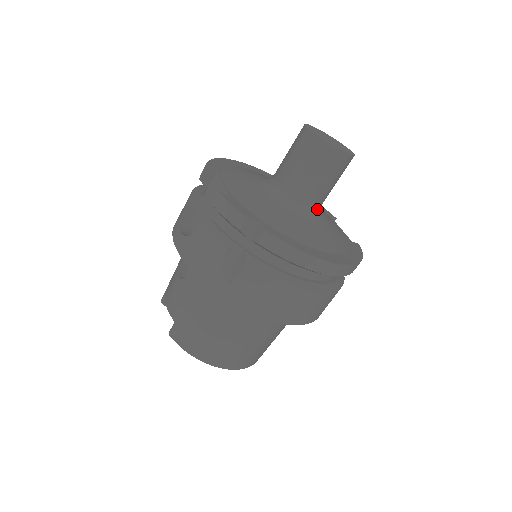
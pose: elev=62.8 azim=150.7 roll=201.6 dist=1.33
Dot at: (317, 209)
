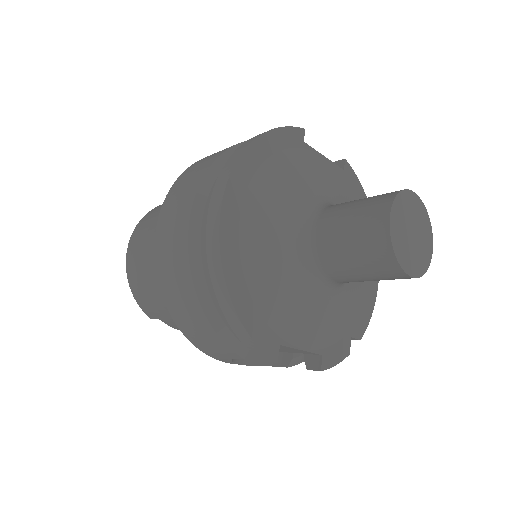
Dot at: occluded
